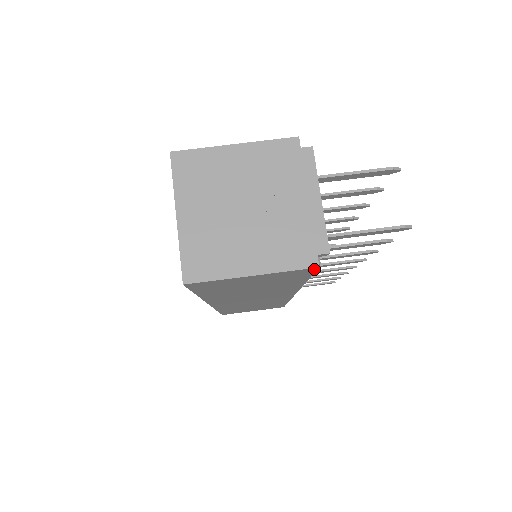
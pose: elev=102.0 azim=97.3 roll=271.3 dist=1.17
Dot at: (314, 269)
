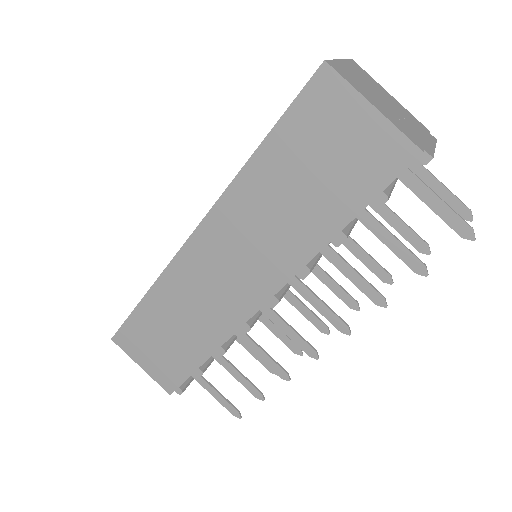
Dot at: (413, 157)
